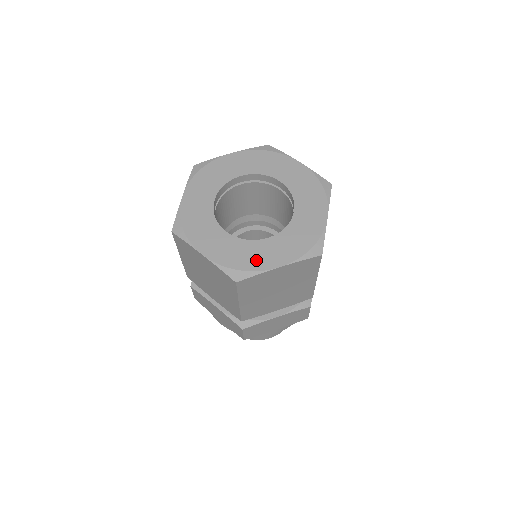
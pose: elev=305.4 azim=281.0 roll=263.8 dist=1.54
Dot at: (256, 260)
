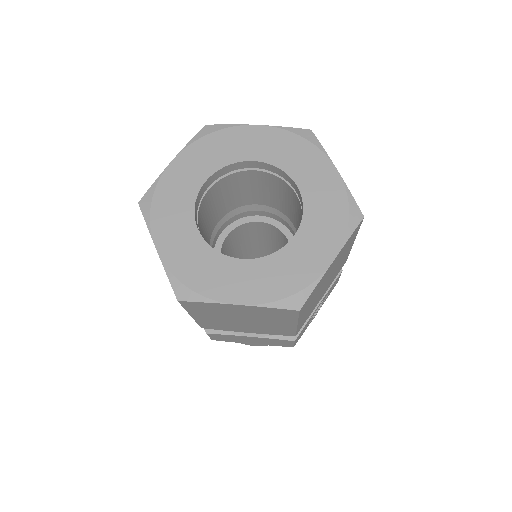
Dot at: (214, 283)
